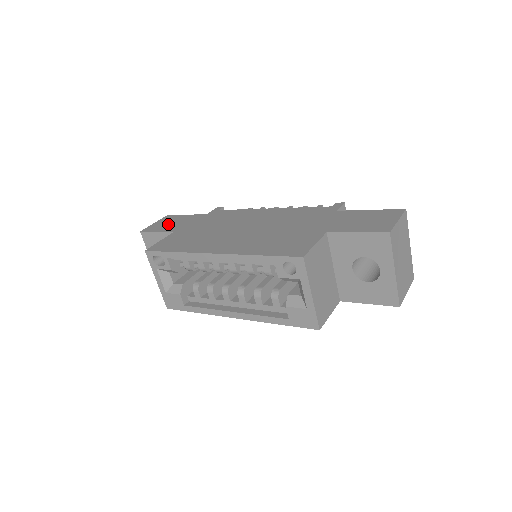
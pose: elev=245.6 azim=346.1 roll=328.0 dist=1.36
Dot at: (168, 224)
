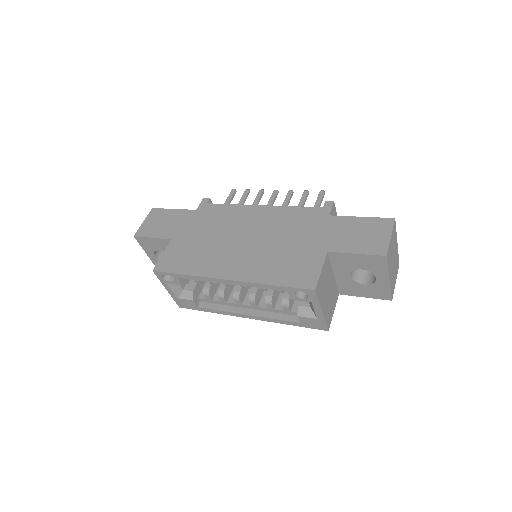
Dot at: (160, 225)
